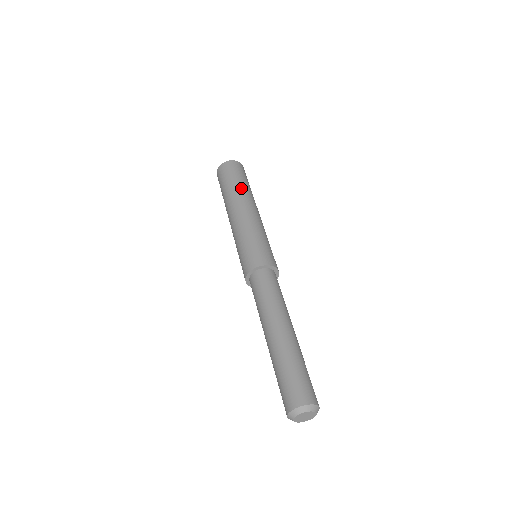
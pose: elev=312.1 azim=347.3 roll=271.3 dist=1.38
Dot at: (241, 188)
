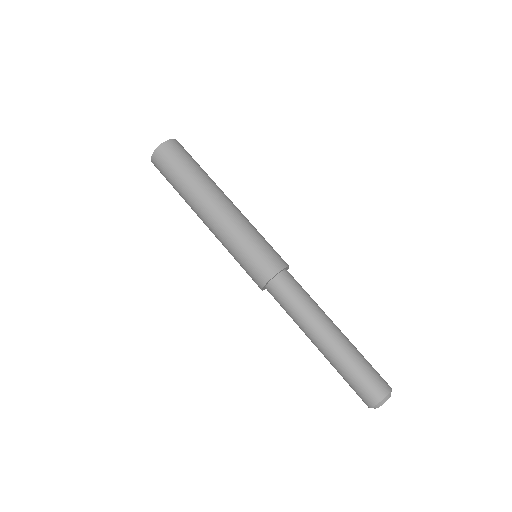
Dot at: (191, 186)
